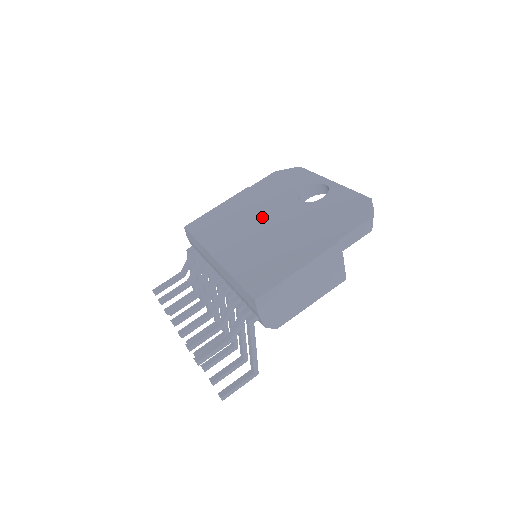
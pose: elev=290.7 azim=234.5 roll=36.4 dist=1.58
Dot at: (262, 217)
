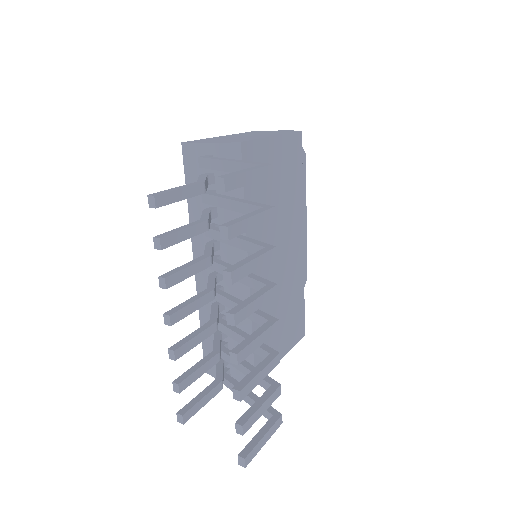
Dot at: occluded
